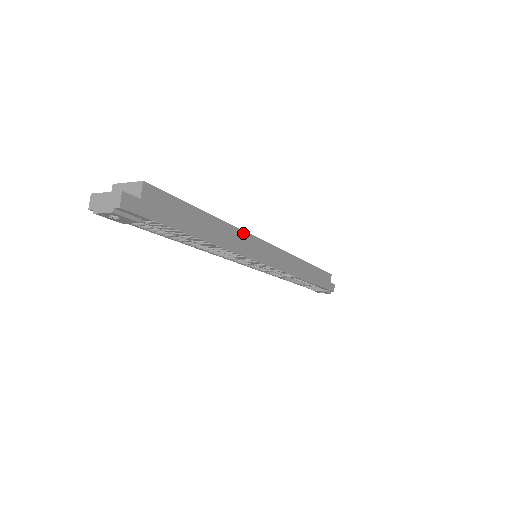
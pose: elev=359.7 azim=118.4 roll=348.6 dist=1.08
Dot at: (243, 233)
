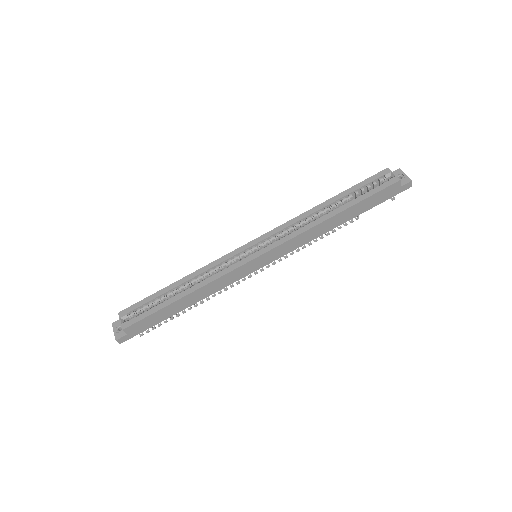
Dot at: (220, 278)
